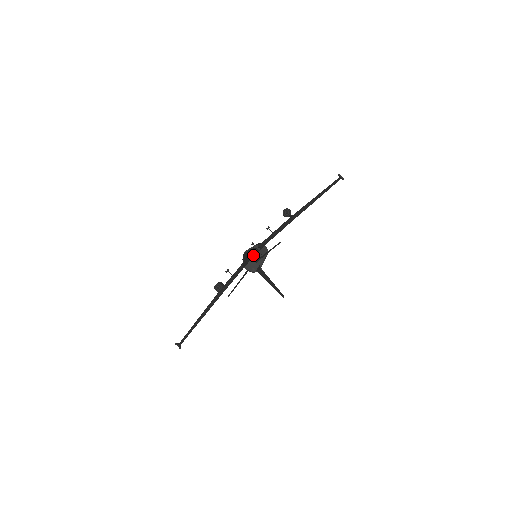
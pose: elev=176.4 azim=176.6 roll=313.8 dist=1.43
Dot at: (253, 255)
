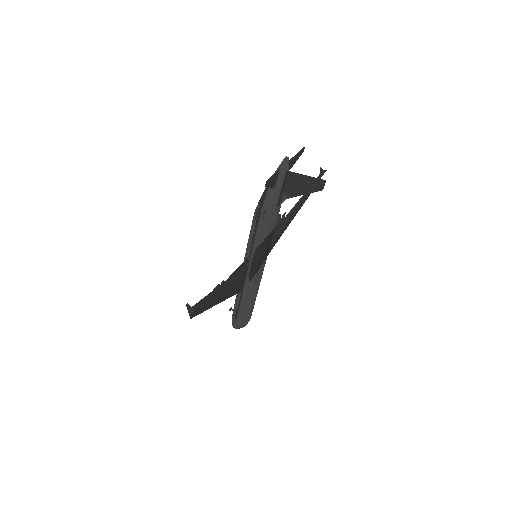
Dot at: occluded
